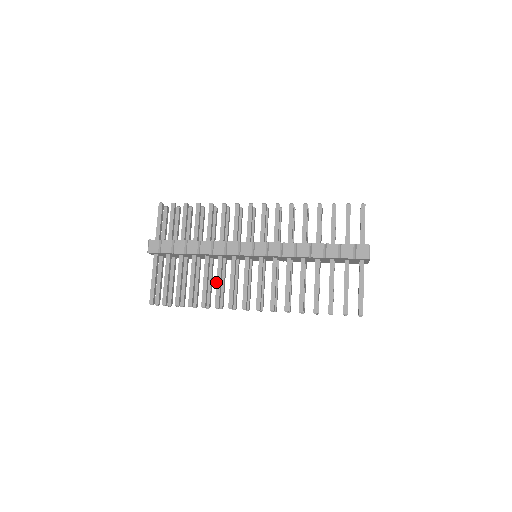
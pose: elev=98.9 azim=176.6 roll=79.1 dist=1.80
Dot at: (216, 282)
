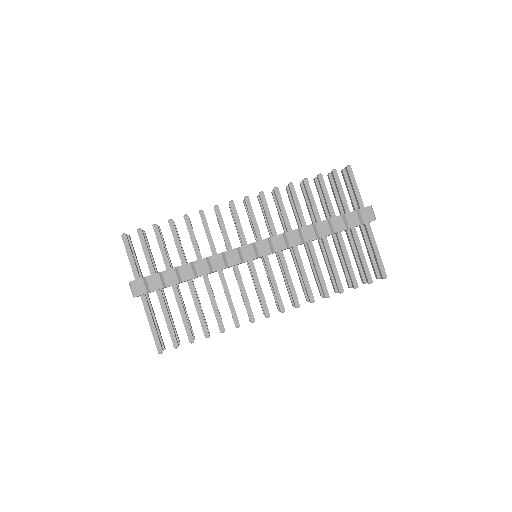
Dot at: occluded
